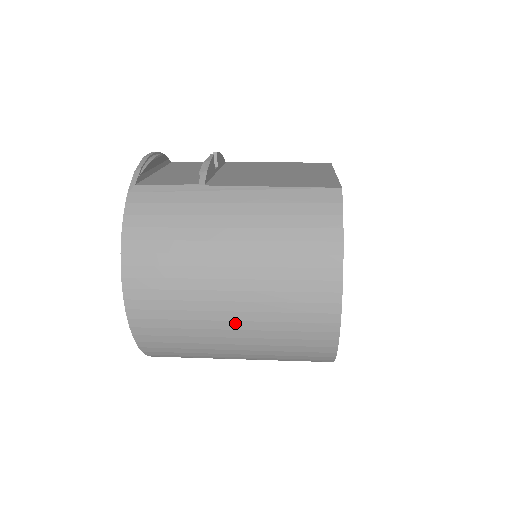
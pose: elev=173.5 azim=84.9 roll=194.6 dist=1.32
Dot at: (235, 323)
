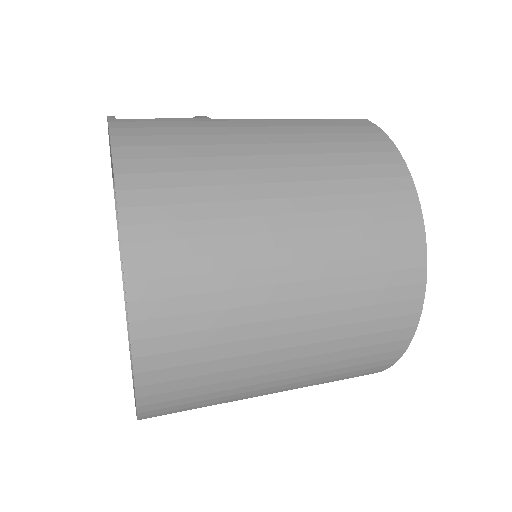
Dot at: (297, 268)
